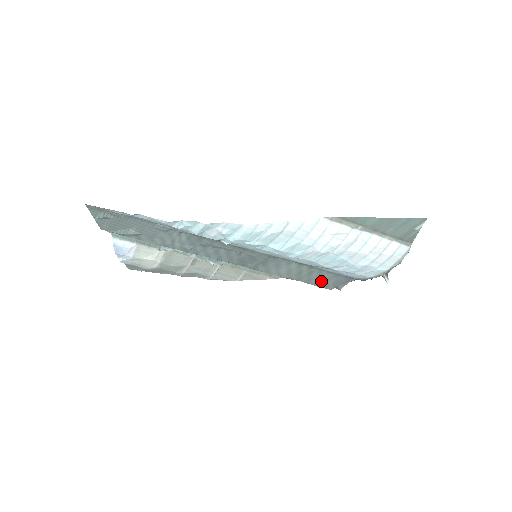
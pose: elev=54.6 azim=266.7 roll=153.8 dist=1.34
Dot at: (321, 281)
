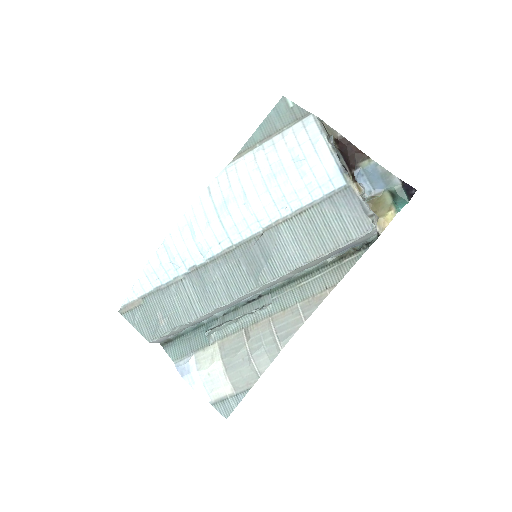
Dot at: (341, 224)
